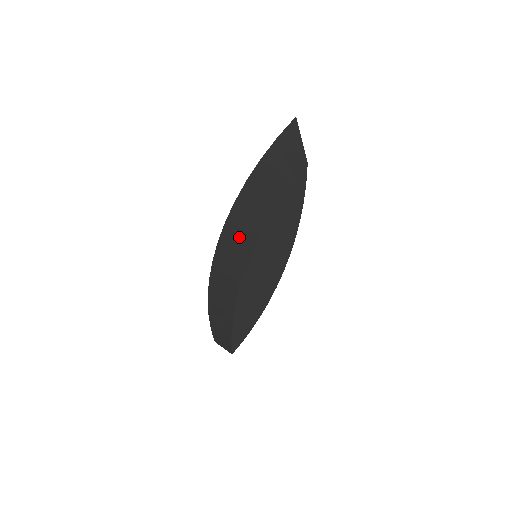
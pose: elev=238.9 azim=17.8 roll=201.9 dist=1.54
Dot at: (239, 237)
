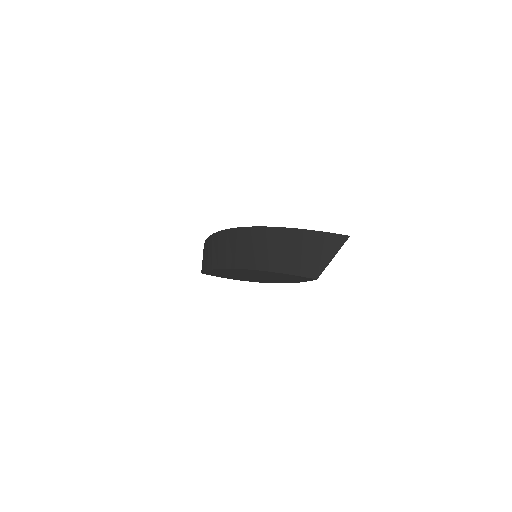
Dot at: (248, 249)
